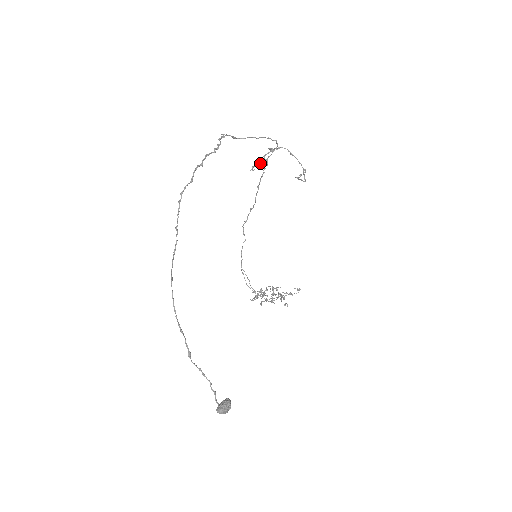
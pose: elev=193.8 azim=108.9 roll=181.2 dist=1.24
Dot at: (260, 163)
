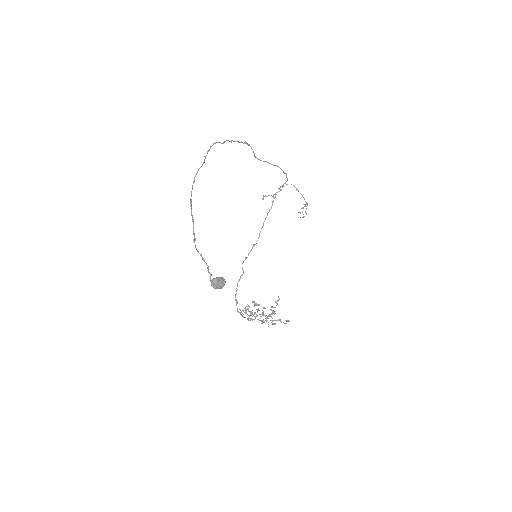
Dot at: (270, 195)
